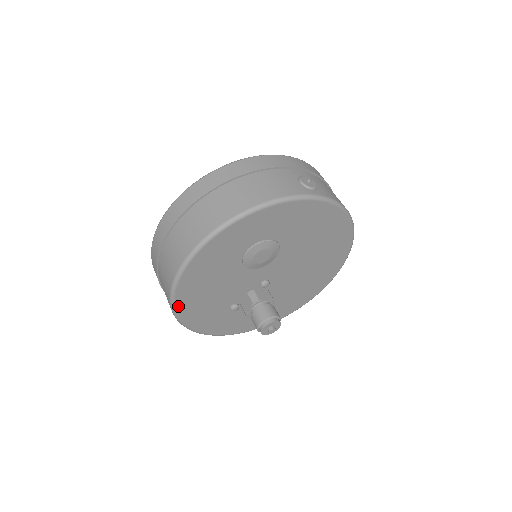
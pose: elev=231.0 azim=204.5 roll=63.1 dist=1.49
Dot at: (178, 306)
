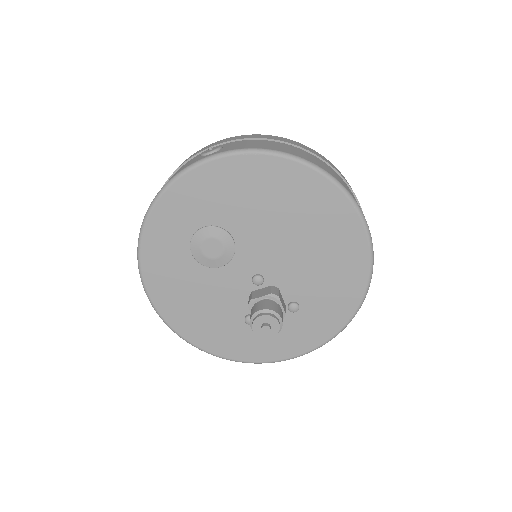
Dot at: (182, 332)
